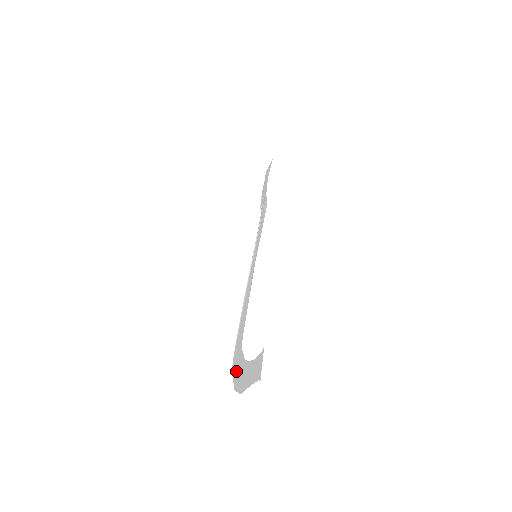
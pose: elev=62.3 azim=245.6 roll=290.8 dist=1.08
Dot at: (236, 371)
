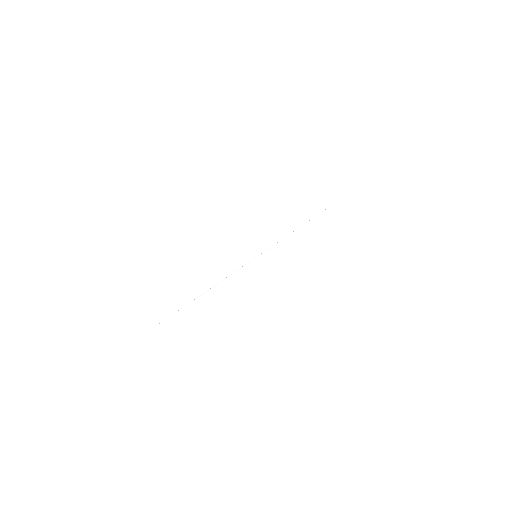
Dot at: (154, 325)
